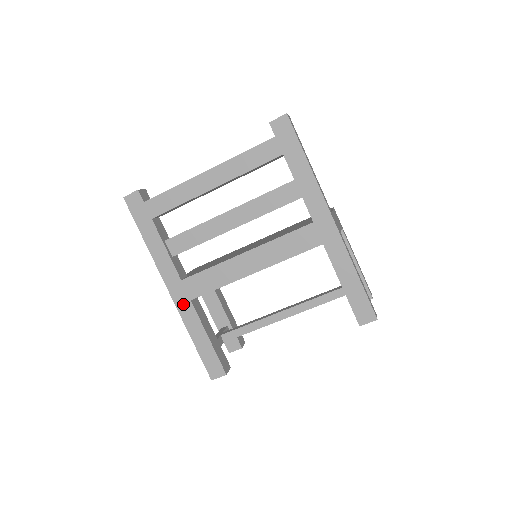
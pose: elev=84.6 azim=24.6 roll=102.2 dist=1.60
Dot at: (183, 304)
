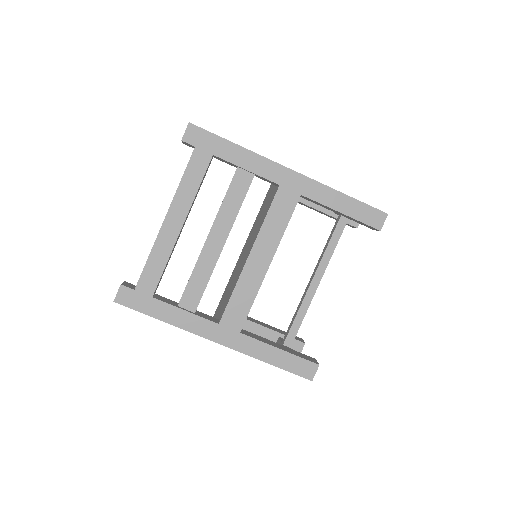
Dot at: (237, 342)
